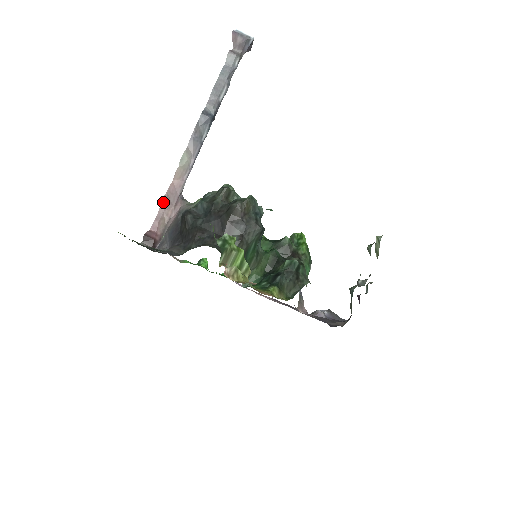
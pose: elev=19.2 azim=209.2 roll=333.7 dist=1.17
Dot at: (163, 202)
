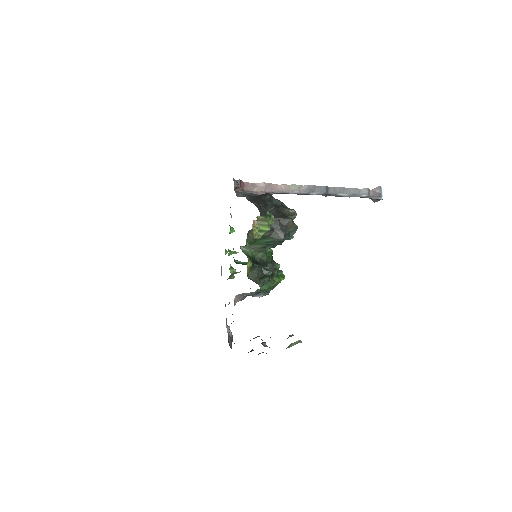
Dot at: (264, 184)
